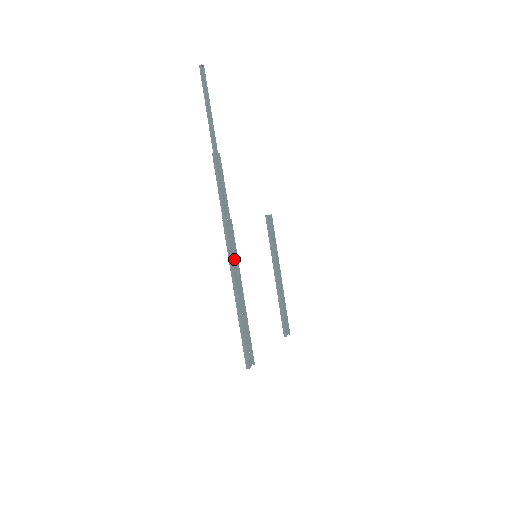
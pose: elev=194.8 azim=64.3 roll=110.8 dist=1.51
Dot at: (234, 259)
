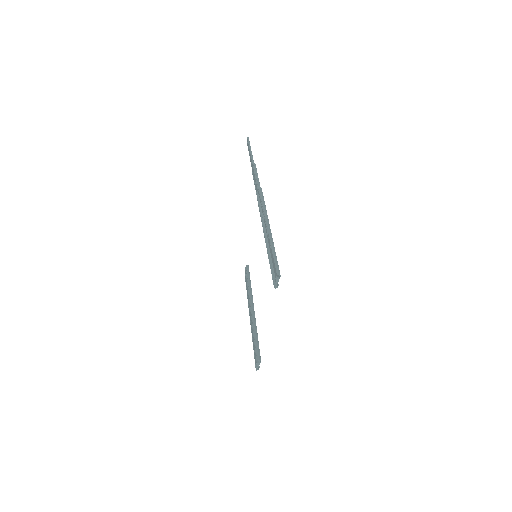
Dot at: occluded
